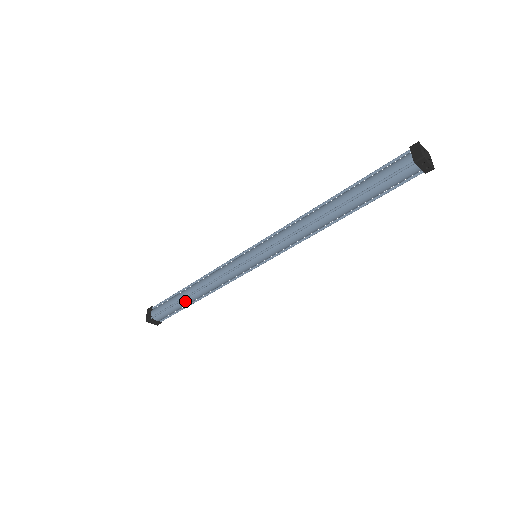
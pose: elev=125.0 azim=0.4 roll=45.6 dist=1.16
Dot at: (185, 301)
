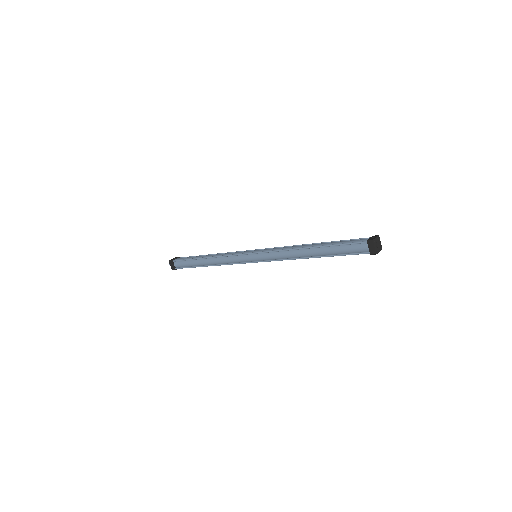
Dot at: occluded
